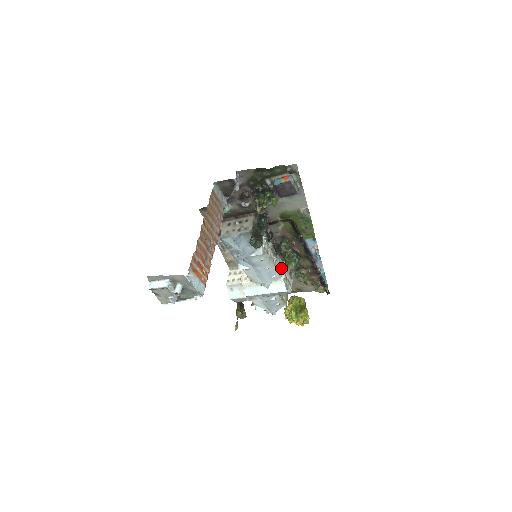
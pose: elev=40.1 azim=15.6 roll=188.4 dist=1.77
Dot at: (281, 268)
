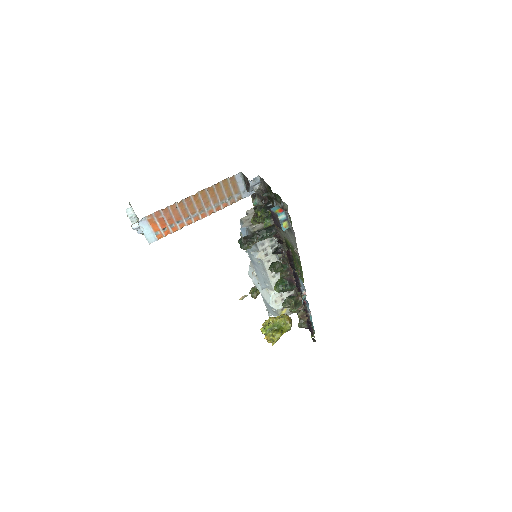
Dot at: occluded
